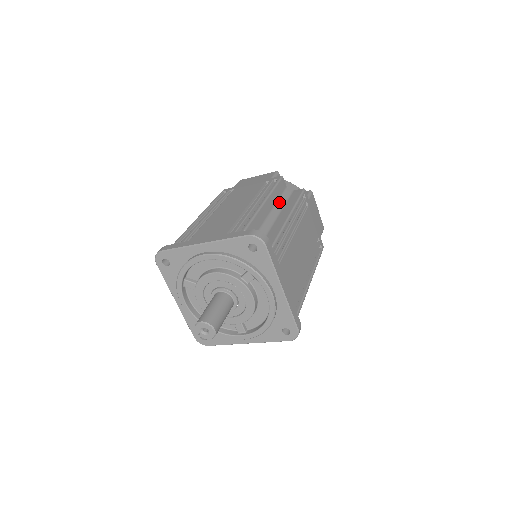
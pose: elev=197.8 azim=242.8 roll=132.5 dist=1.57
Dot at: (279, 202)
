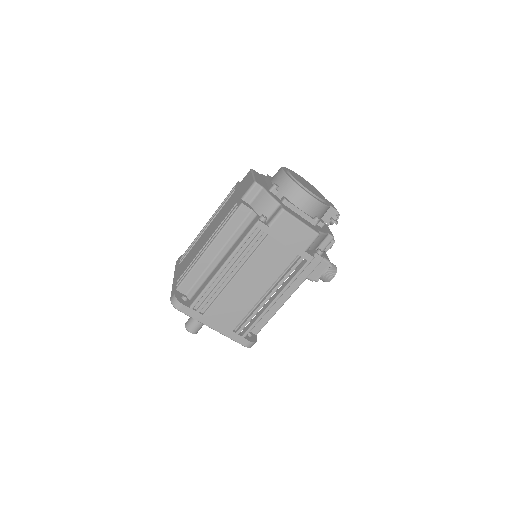
Dot at: (232, 238)
